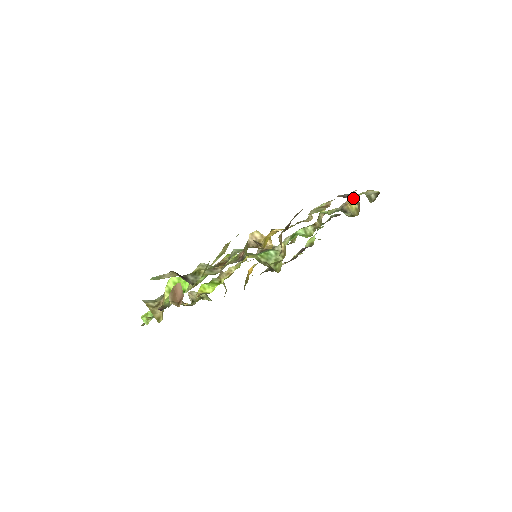
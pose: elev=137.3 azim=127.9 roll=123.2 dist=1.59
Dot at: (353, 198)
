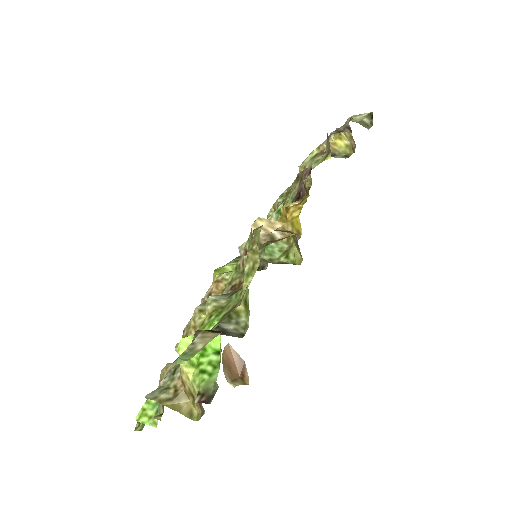
Dot at: (337, 134)
